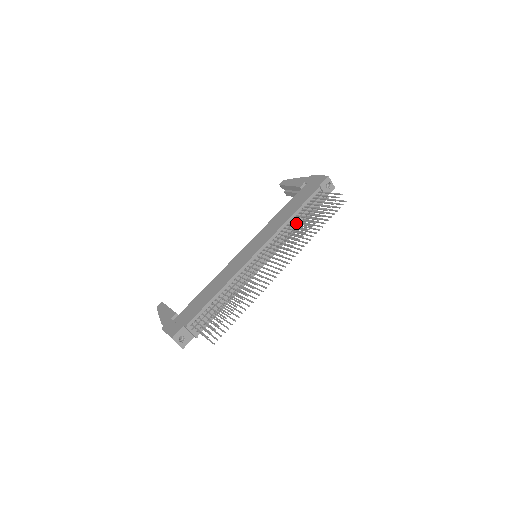
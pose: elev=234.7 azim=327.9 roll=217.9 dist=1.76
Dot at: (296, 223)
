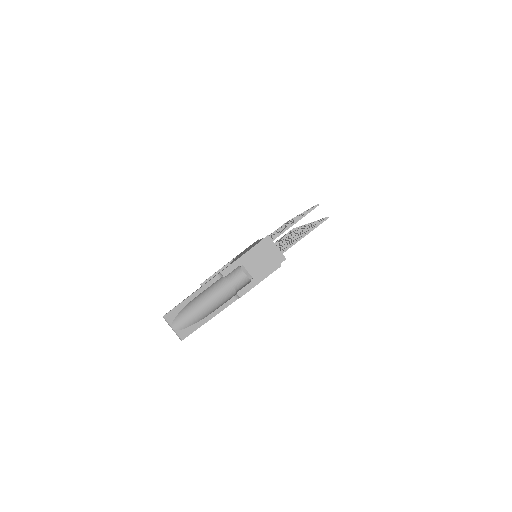
Dot at: occluded
